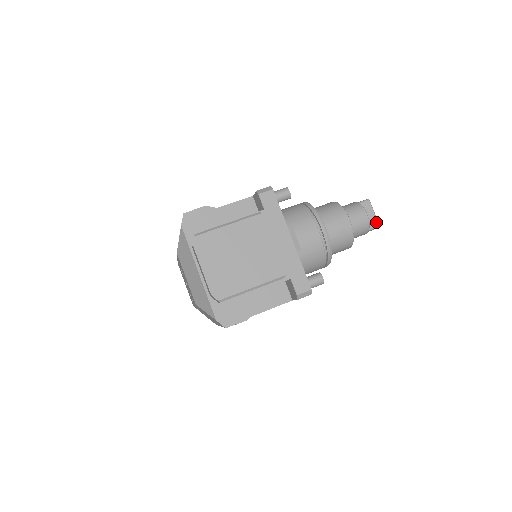
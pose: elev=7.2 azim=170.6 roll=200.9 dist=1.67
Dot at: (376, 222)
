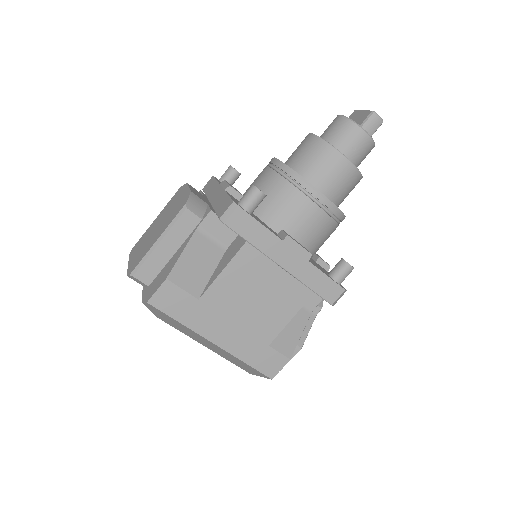
Dot at: (368, 113)
